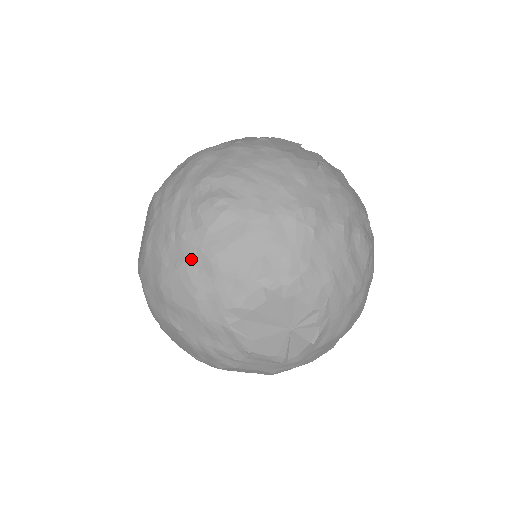
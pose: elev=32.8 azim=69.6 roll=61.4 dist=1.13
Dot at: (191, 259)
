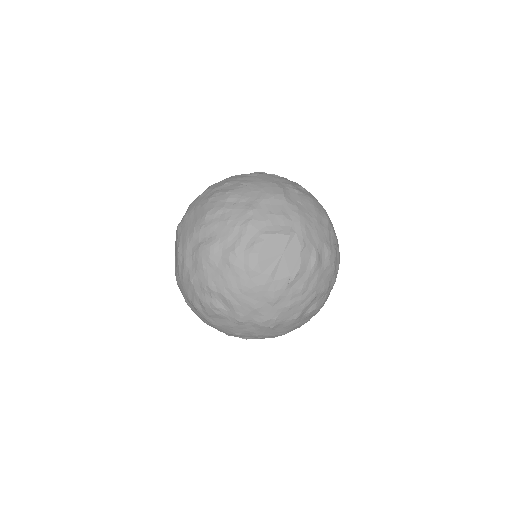
Dot at: (201, 317)
